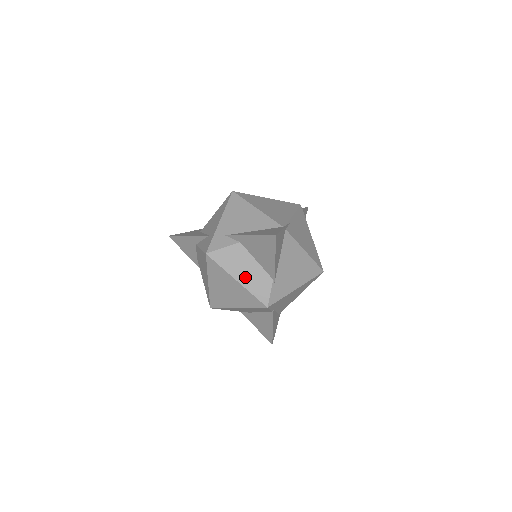
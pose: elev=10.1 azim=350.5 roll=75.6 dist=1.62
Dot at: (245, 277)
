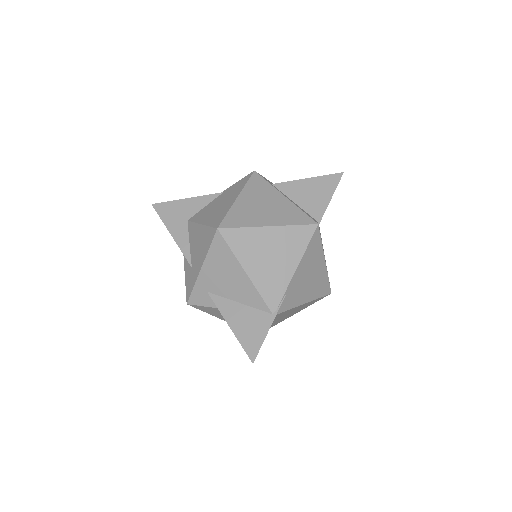
Dot at: occluded
